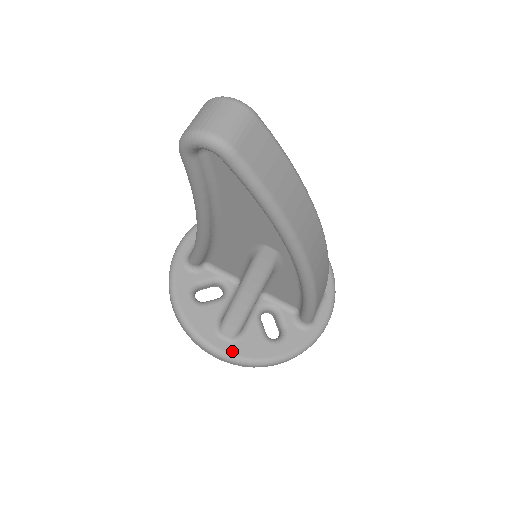
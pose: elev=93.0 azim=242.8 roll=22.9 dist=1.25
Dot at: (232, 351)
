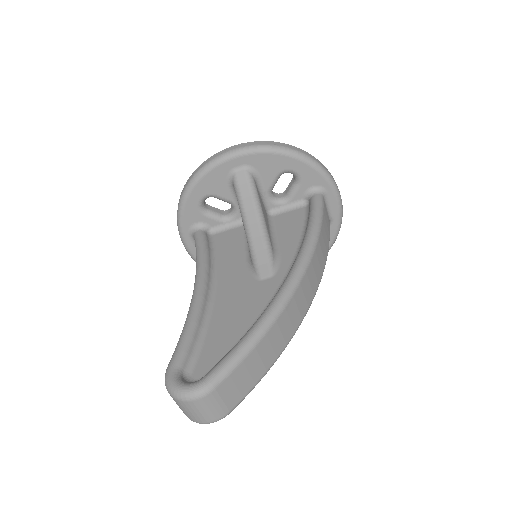
Dot at: occluded
